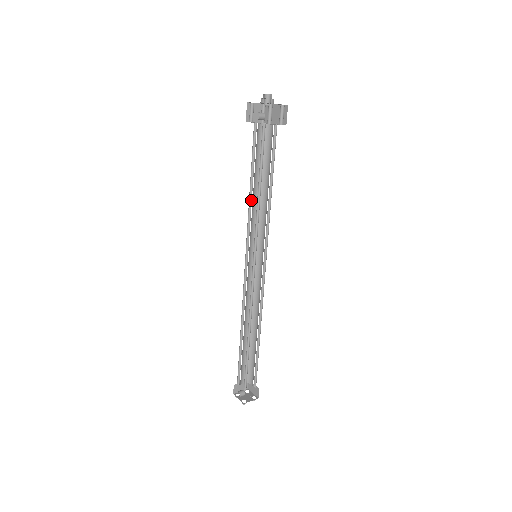
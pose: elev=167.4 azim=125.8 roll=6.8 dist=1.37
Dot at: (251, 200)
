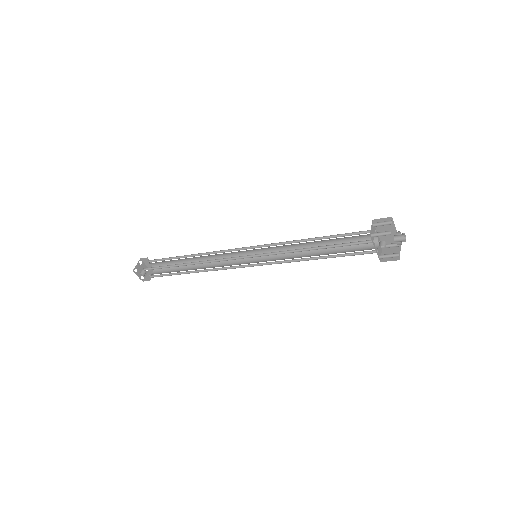
Dot at: (300, 249)
